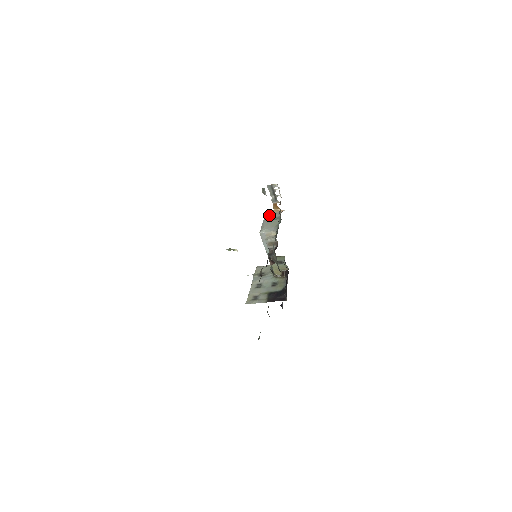
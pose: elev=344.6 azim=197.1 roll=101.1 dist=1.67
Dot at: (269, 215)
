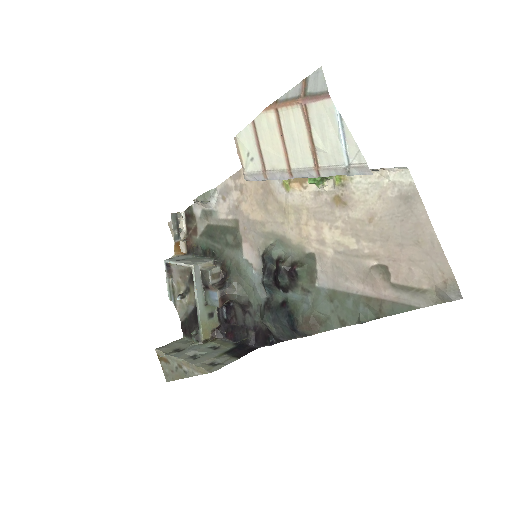
Dot at: (173, 258)
